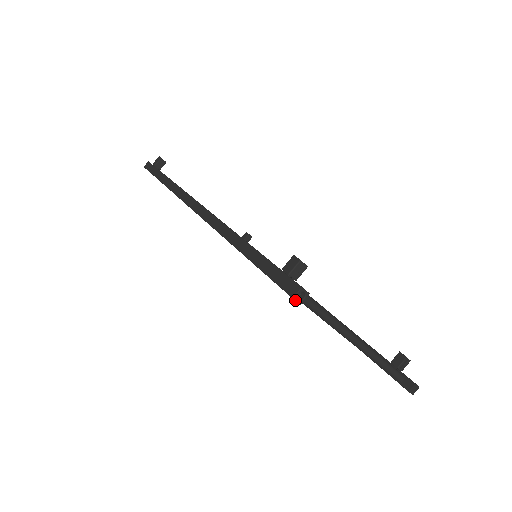
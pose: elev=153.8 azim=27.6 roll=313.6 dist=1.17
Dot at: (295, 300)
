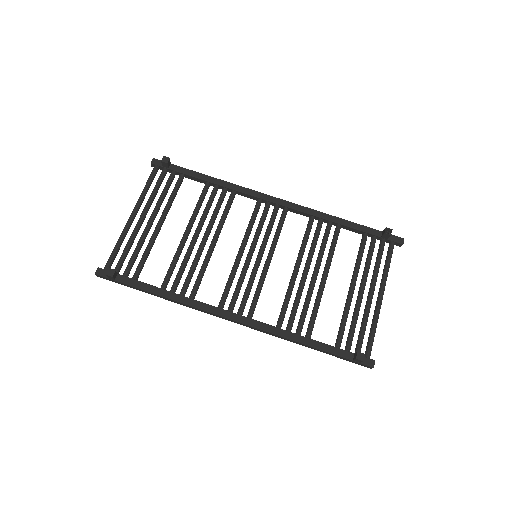
Dot at: occluded
